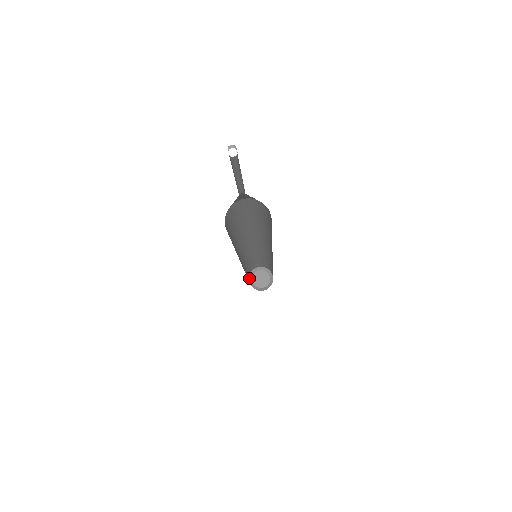
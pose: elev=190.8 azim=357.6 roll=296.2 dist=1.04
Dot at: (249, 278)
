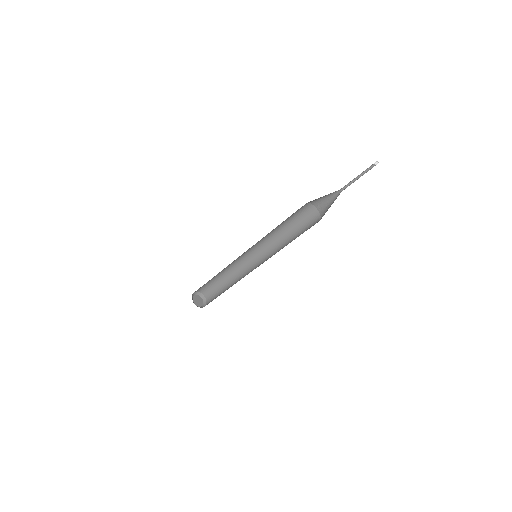
Dot at: (194, 303)
